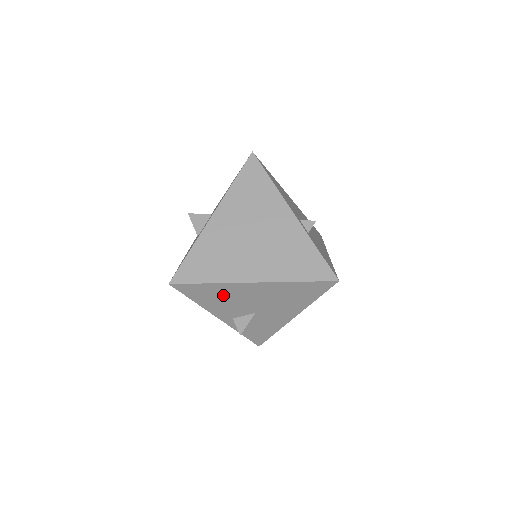
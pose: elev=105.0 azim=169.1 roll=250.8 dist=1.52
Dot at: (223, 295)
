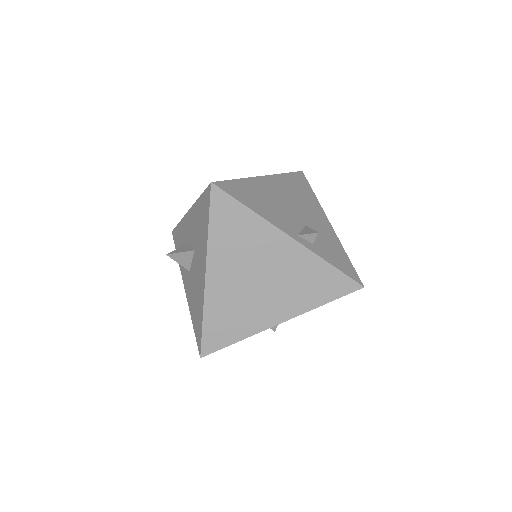
Dot at: occluded
